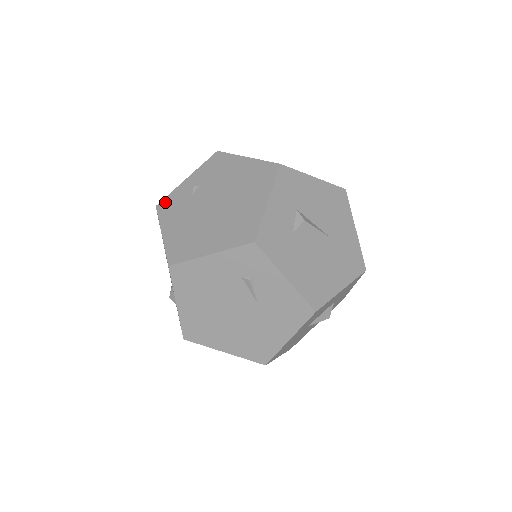
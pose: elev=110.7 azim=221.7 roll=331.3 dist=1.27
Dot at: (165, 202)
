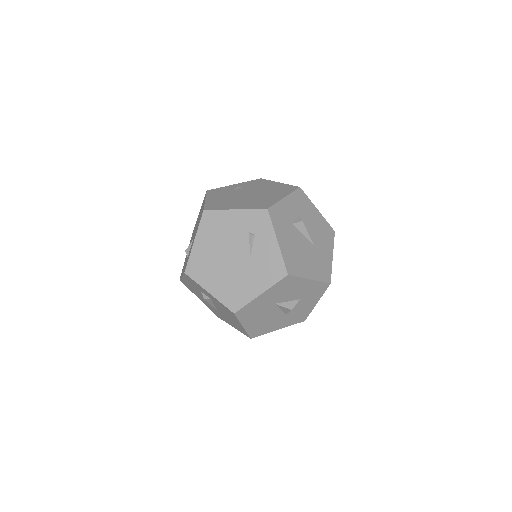
Dot at: (214, 190)
